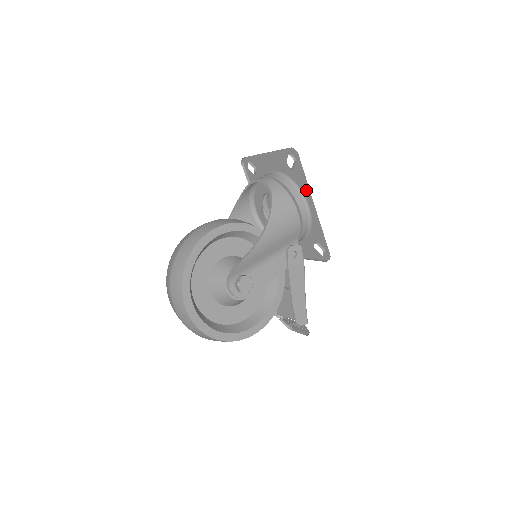
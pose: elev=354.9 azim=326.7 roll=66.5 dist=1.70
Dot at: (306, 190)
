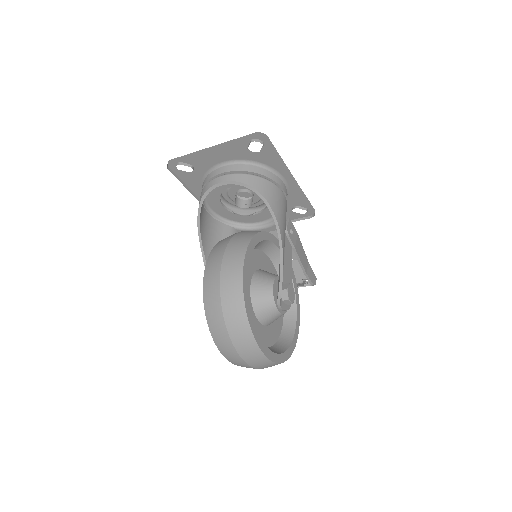
Dot at: (280, 166)
